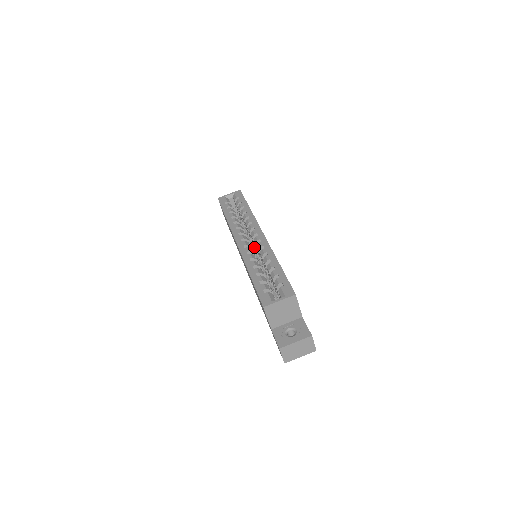
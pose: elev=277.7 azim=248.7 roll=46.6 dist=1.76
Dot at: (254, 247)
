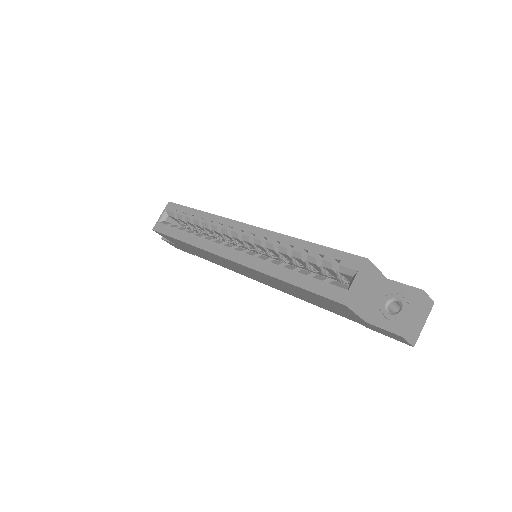
Dot at: (248, 248)
